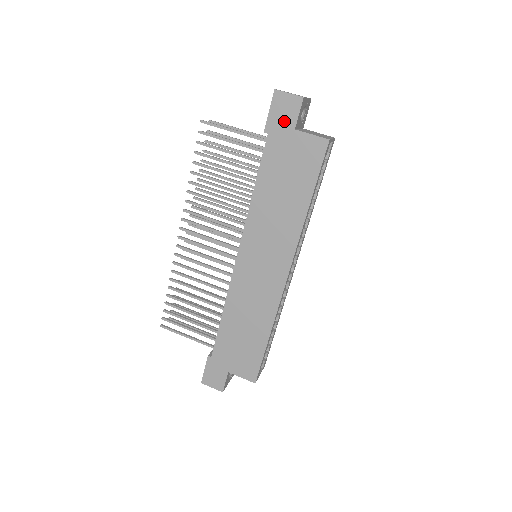
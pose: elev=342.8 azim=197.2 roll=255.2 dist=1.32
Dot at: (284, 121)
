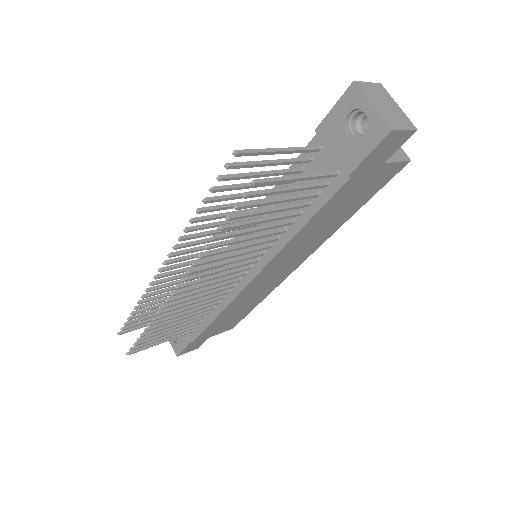
Dot at: (379, 159)
